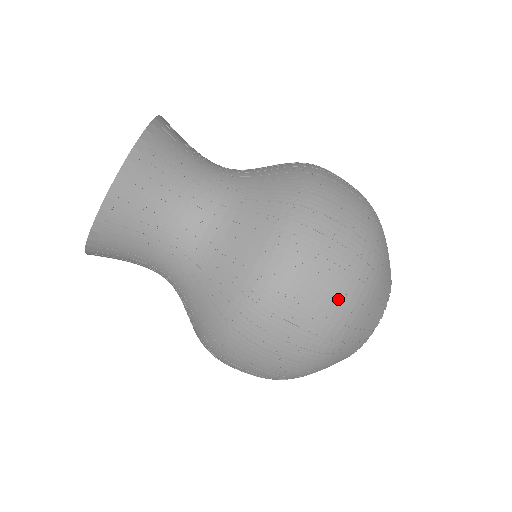
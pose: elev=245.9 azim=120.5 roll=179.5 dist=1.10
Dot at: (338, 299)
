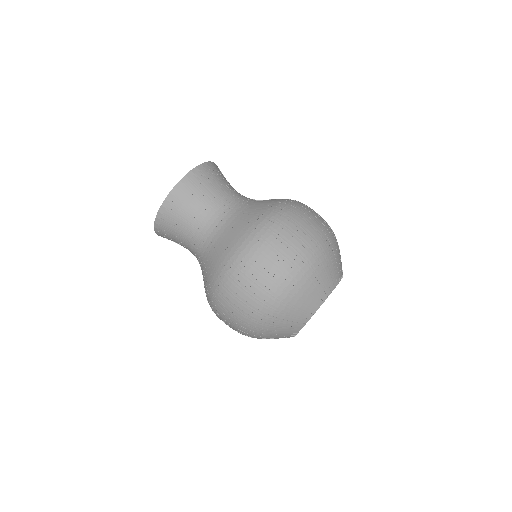
Dot at: (325, 223)
